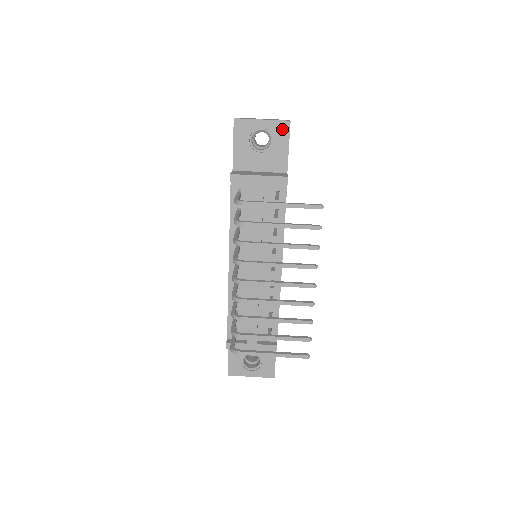
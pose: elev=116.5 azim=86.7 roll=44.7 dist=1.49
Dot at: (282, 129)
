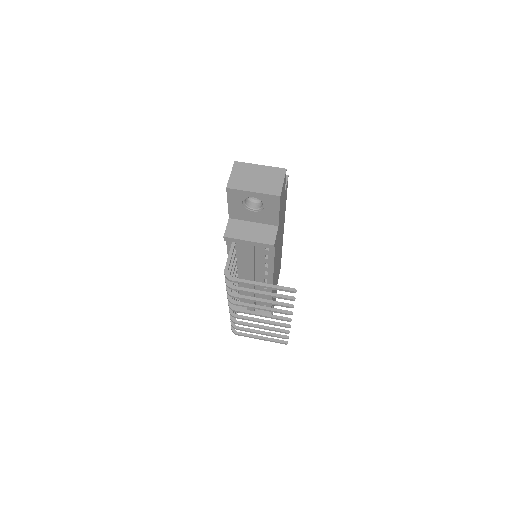
Dot at: (272, 200)
